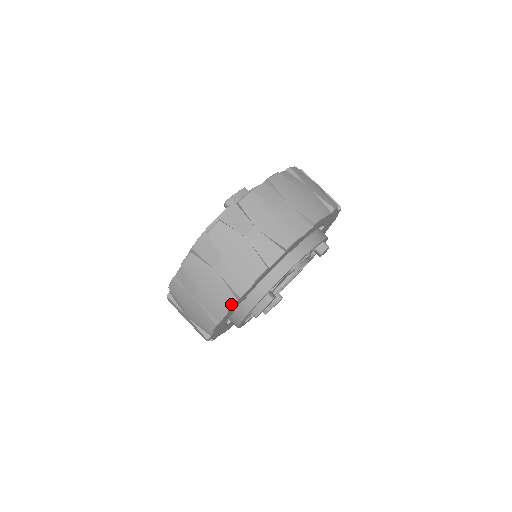
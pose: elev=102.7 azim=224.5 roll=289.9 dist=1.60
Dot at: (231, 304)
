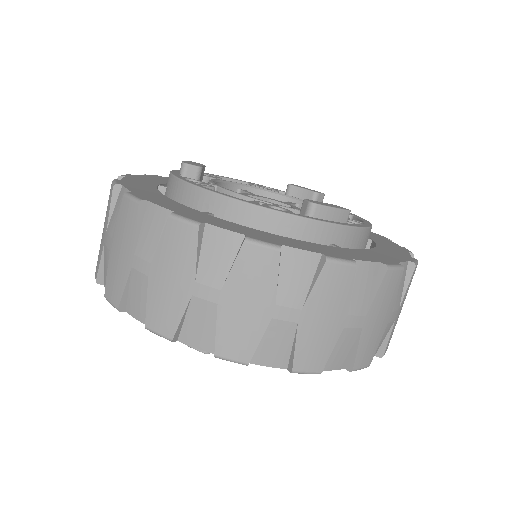
Dot at: (160, 333)
